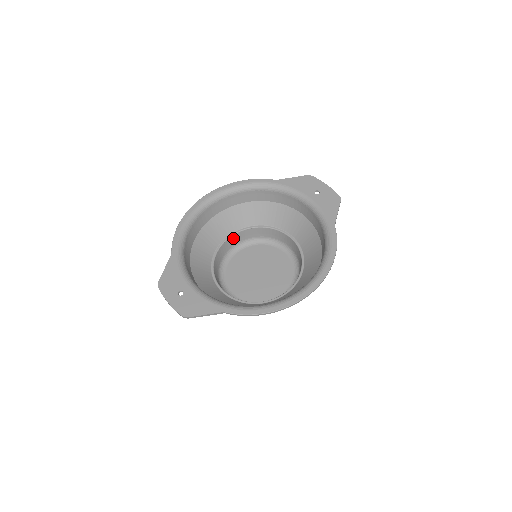
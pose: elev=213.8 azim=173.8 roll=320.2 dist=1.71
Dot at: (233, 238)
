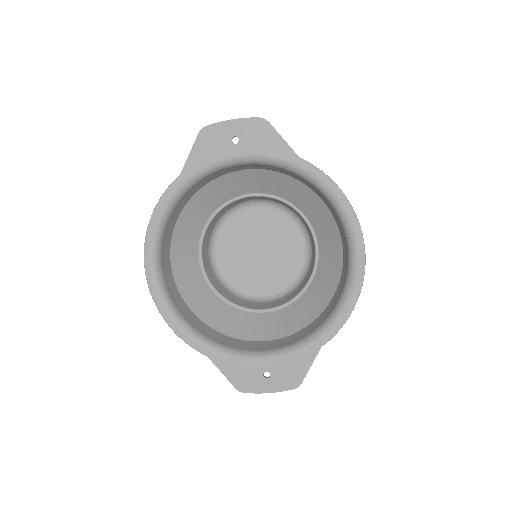
Dot at: (203, 256)
